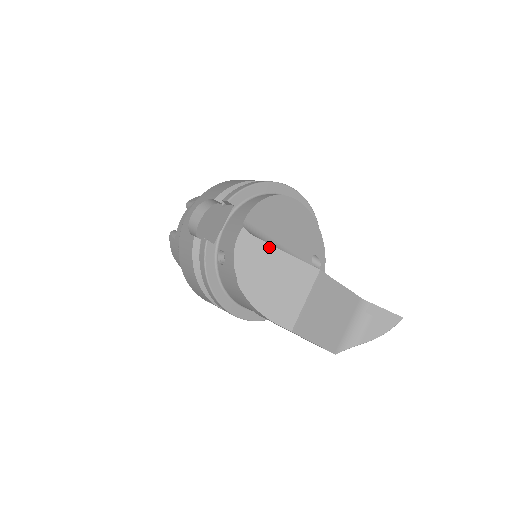
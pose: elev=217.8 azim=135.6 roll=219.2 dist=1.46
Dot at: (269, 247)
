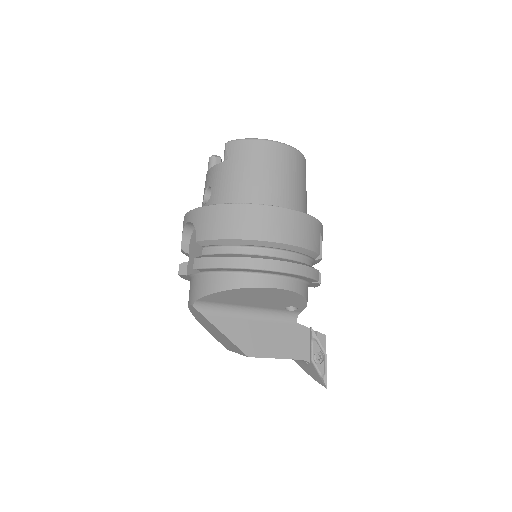
Dot at: (212, 325)
